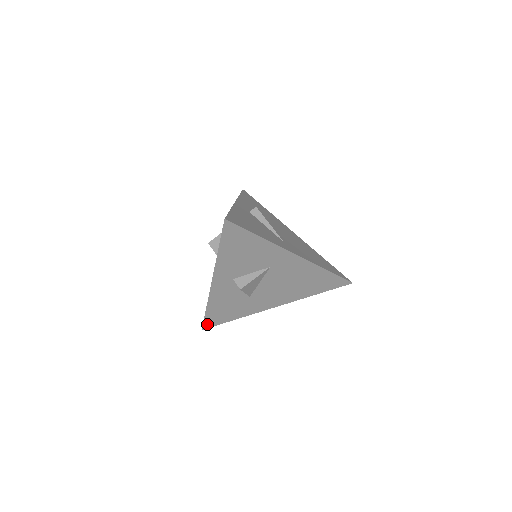
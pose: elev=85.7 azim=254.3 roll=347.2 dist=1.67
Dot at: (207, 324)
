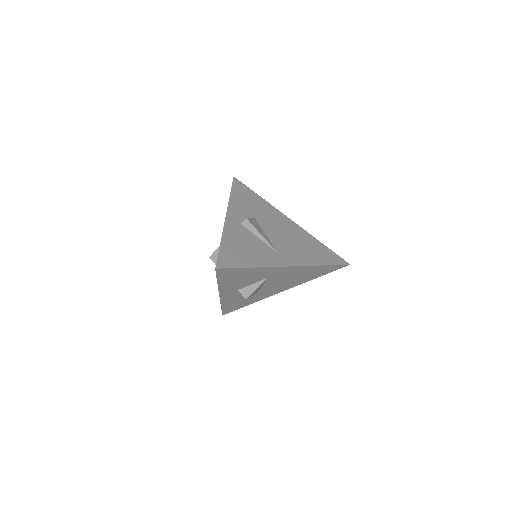
Dot at: (226, 312)
